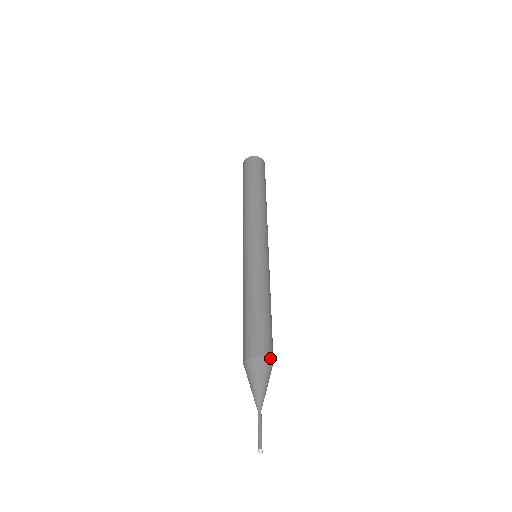
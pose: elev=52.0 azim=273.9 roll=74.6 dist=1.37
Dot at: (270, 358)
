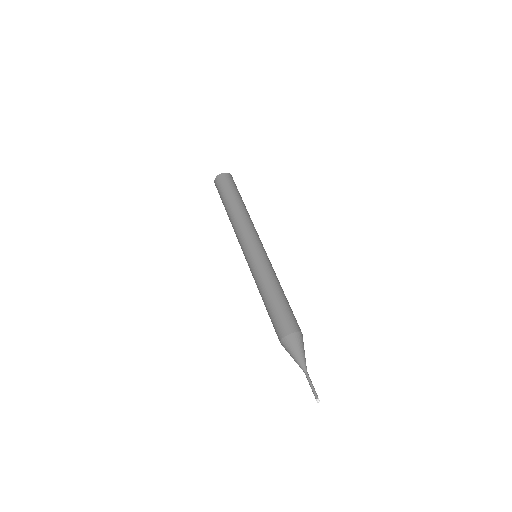
Dot at: (302, 334)
